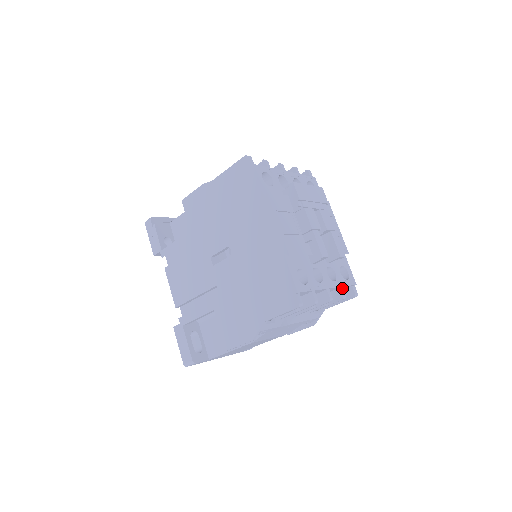
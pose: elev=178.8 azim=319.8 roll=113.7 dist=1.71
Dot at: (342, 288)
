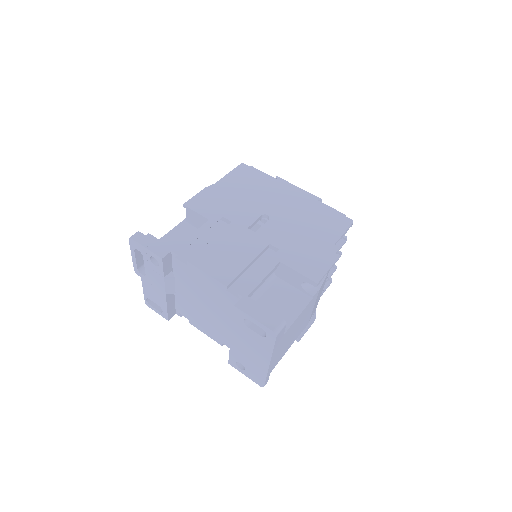
Dot at: occluded
